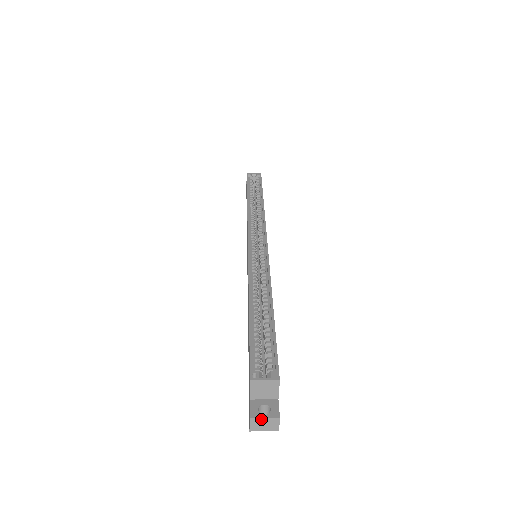
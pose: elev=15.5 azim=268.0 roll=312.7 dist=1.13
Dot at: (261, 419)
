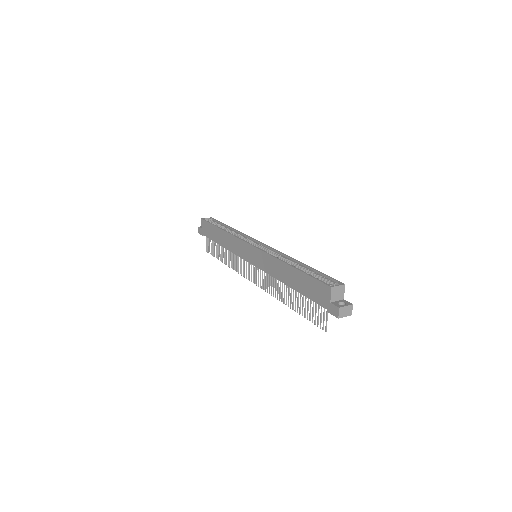
Dot at: (344, 307)
